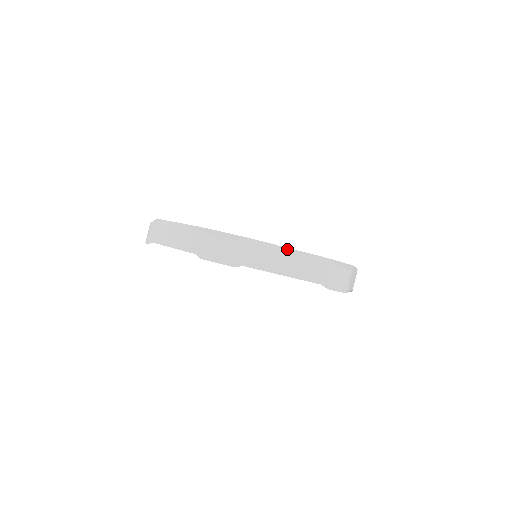
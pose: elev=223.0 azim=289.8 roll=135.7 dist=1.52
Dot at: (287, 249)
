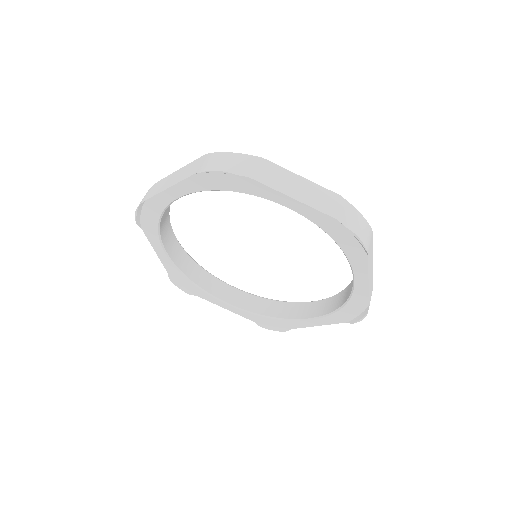
Dot at: occluded
